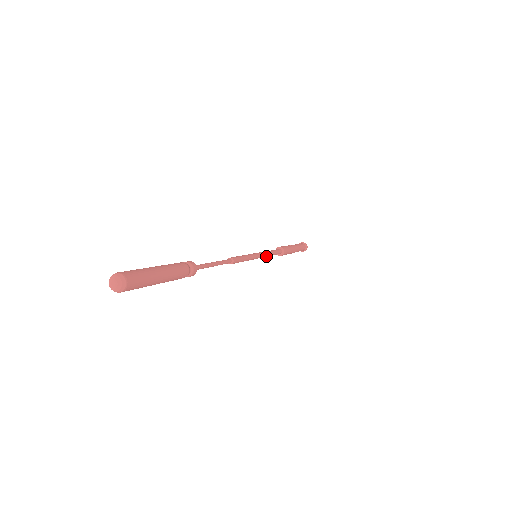
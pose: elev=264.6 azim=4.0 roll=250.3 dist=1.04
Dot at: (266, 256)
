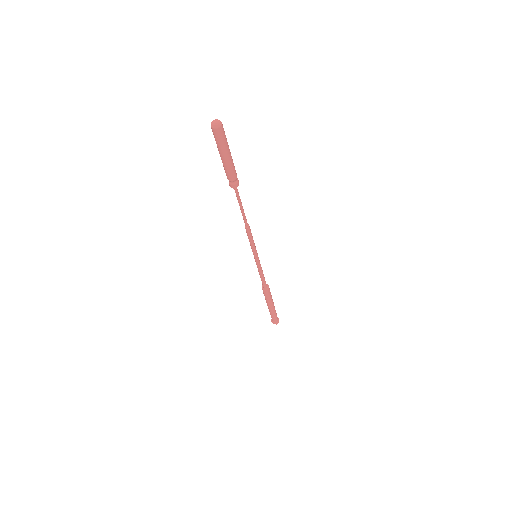
Dot at: (261, 267)
